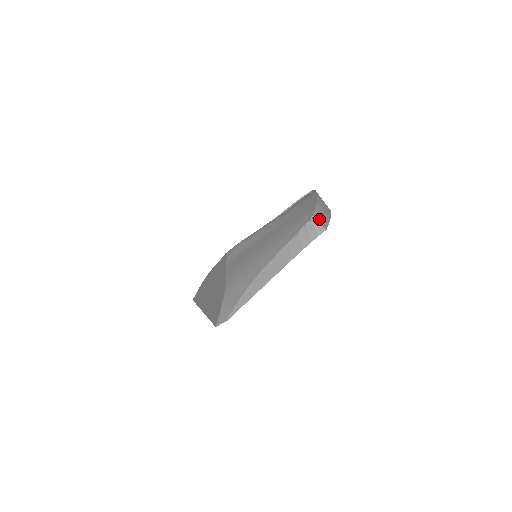
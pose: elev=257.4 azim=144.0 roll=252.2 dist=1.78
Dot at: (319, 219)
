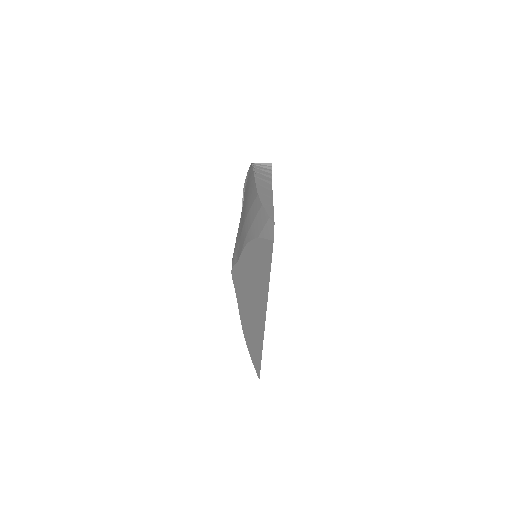
Dot at: occluded
